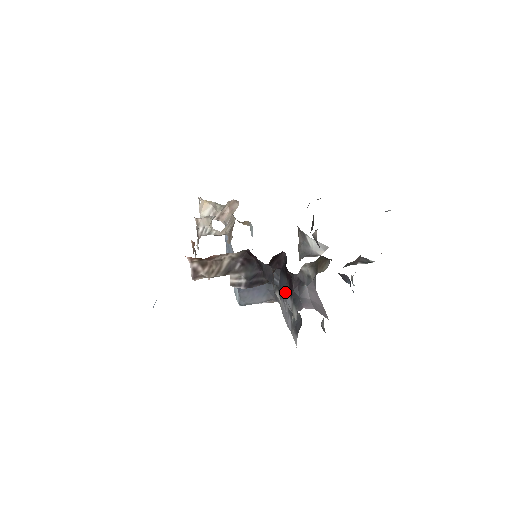
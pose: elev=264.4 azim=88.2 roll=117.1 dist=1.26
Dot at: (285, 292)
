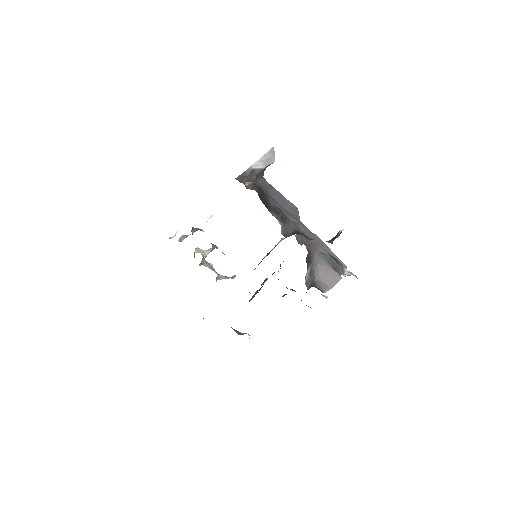
Dot at: occluded
